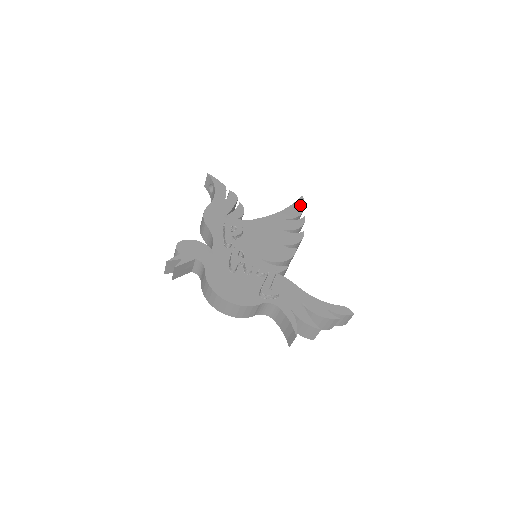
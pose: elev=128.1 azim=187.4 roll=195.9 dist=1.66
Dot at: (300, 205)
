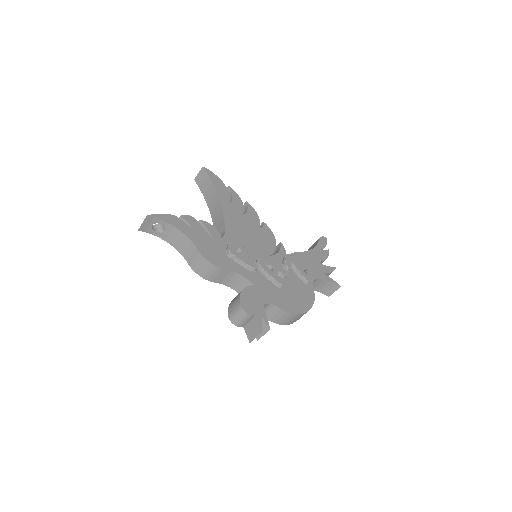
Dot at: (215, 178)
